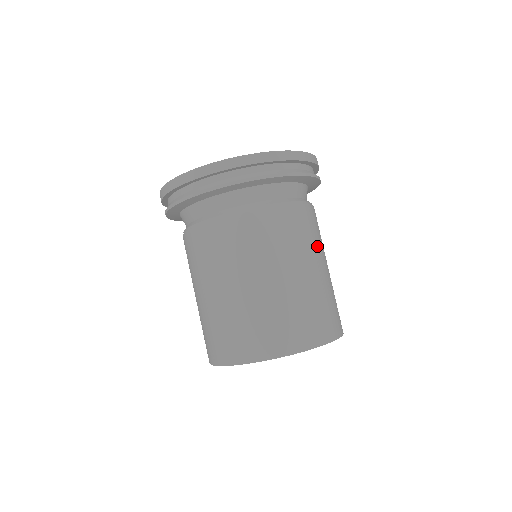
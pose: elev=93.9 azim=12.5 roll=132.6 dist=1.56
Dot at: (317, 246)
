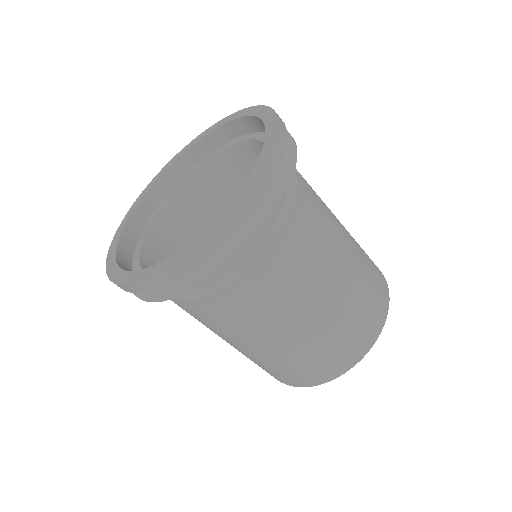
Dot at: (309, 284)
